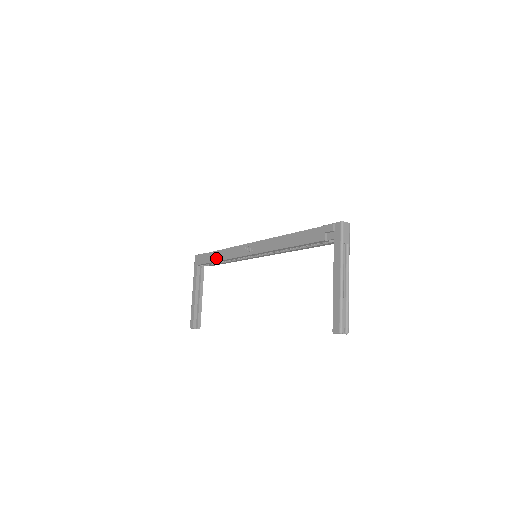
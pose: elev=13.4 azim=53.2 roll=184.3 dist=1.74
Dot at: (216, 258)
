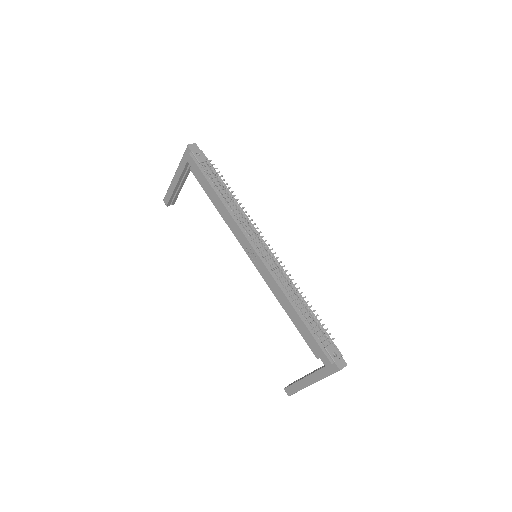
Dot at: (213, 199)
